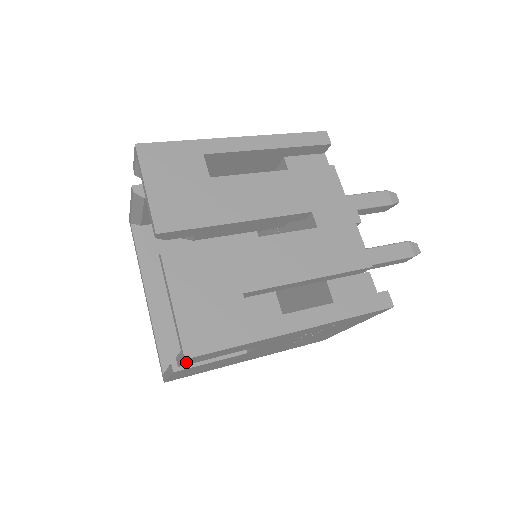
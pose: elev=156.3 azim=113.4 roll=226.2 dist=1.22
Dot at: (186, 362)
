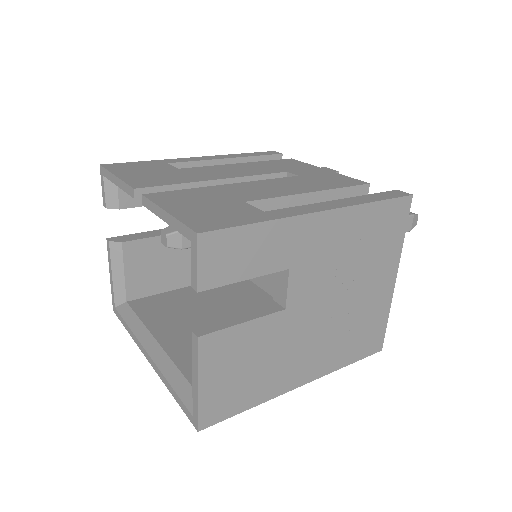
Dot at: (203, 266)
